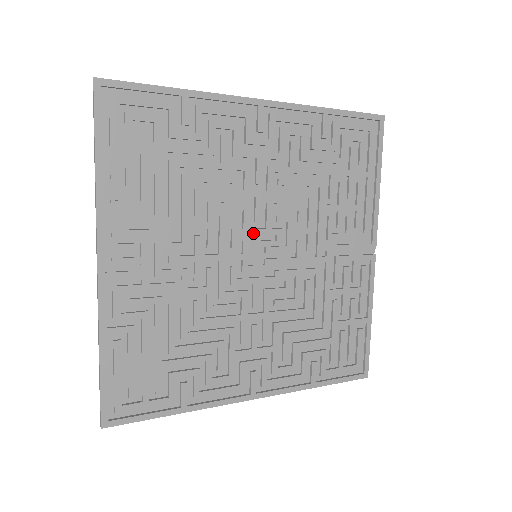
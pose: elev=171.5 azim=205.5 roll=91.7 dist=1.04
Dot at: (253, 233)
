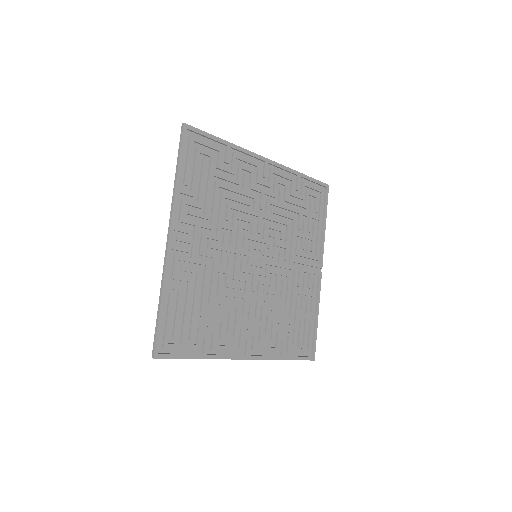
Dot at: (256, 240)
